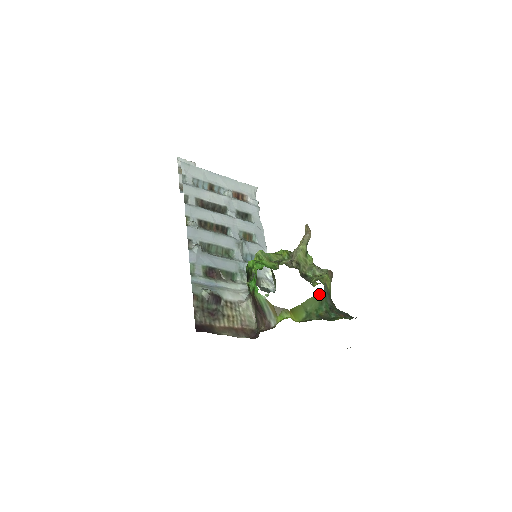
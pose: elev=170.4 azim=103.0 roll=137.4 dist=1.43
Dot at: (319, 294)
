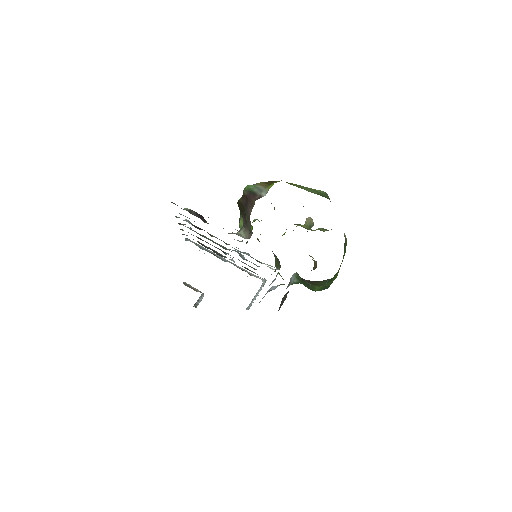
Dot at: (320, 192)
